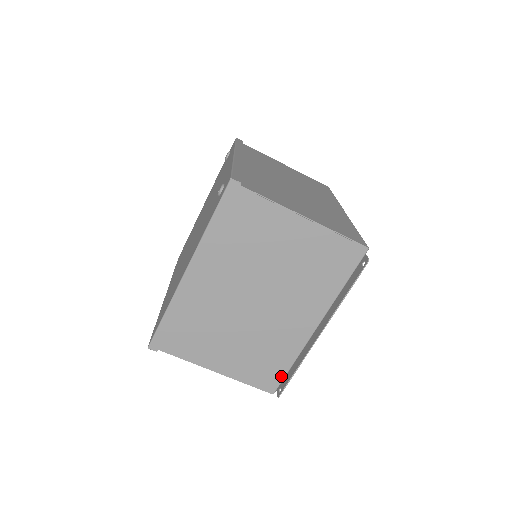
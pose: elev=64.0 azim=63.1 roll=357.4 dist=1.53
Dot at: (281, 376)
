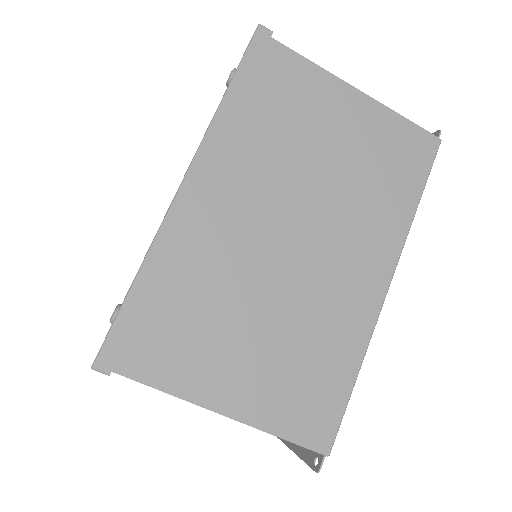
Dot at: occluded
